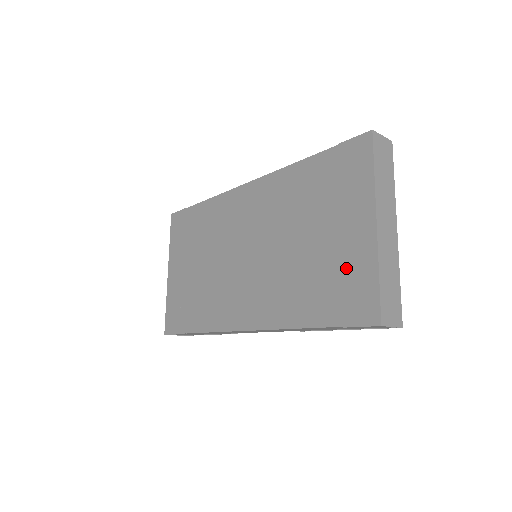
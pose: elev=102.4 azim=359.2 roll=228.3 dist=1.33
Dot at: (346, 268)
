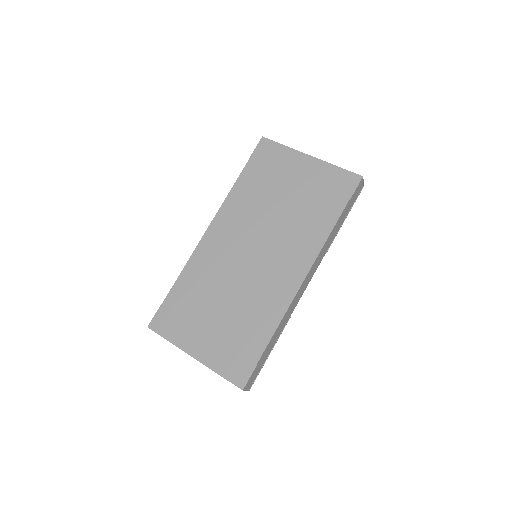
Dot at: (320, 182)
